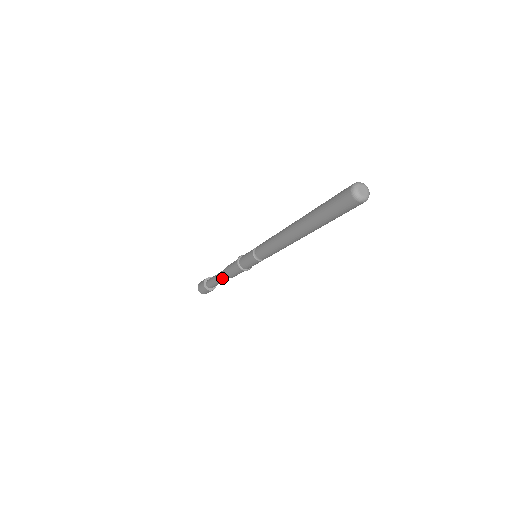
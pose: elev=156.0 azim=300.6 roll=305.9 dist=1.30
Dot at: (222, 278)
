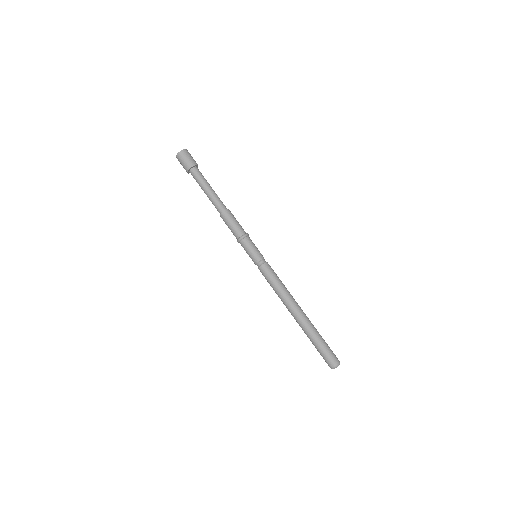
Dot at: (214, 205)
